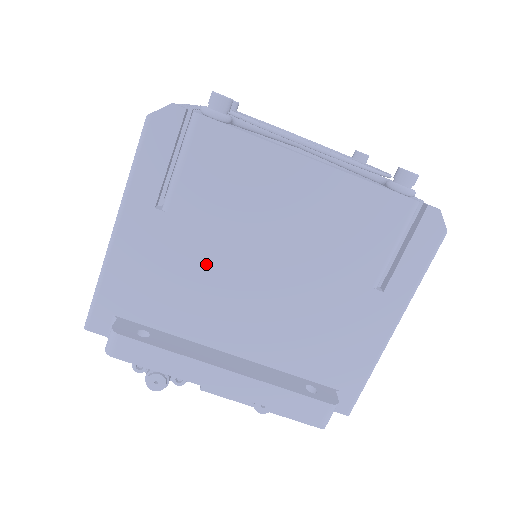
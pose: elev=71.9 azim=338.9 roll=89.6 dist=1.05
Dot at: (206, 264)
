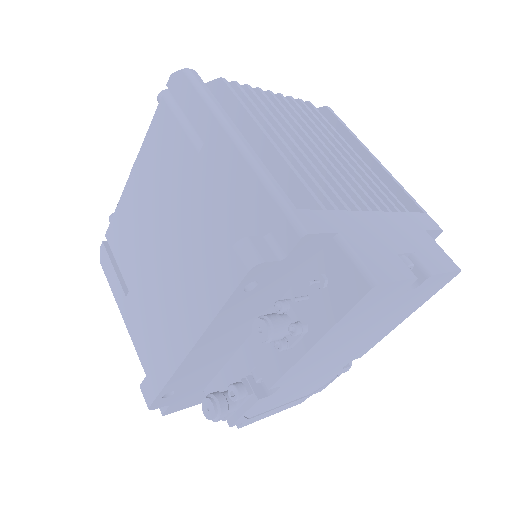
Dot at: (154, 288)
